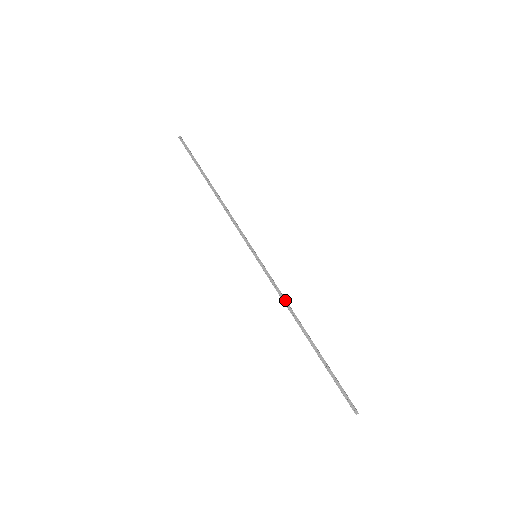
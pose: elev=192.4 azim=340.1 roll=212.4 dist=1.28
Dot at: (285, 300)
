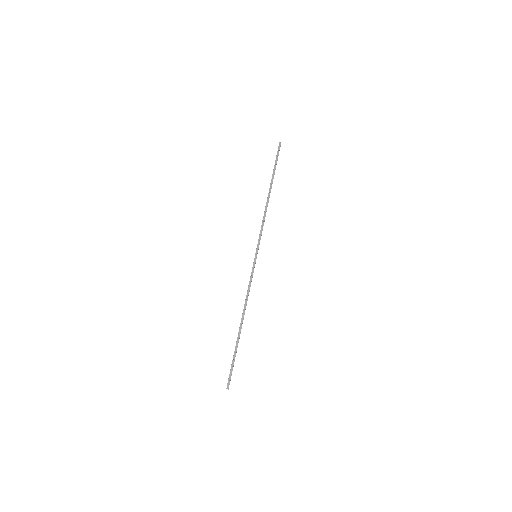
Dot at: (248, 295)
